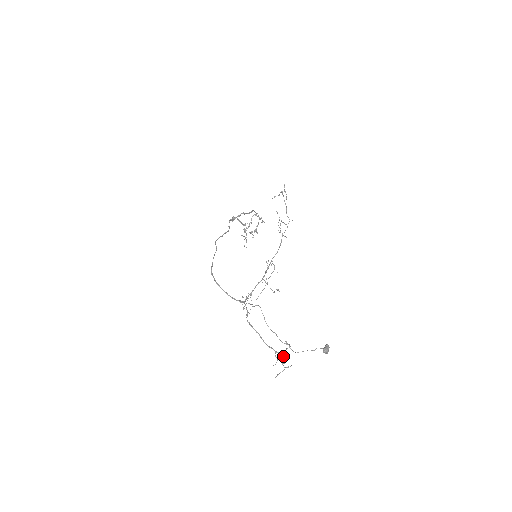
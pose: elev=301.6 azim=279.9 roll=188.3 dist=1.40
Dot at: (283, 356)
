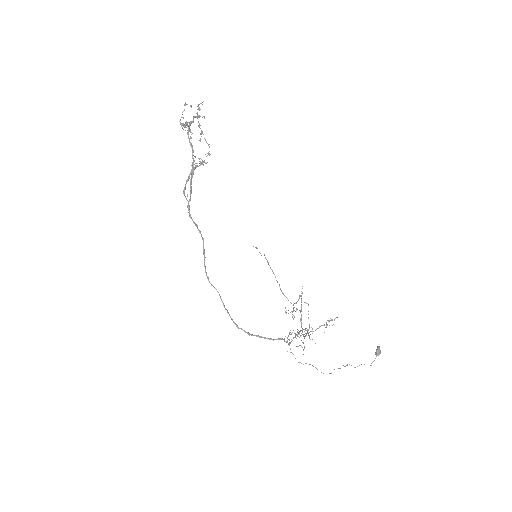
Dot at: (330, 320)
